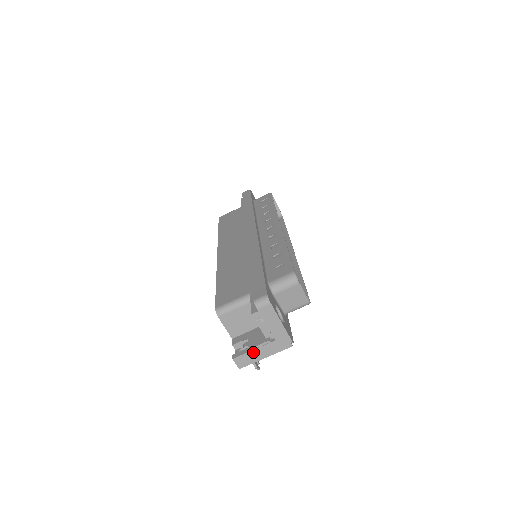
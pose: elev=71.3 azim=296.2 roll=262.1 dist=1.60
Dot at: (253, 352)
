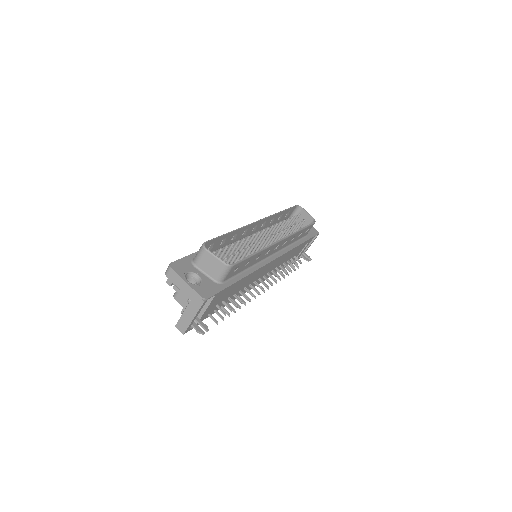
Dot at: (184, 316)
